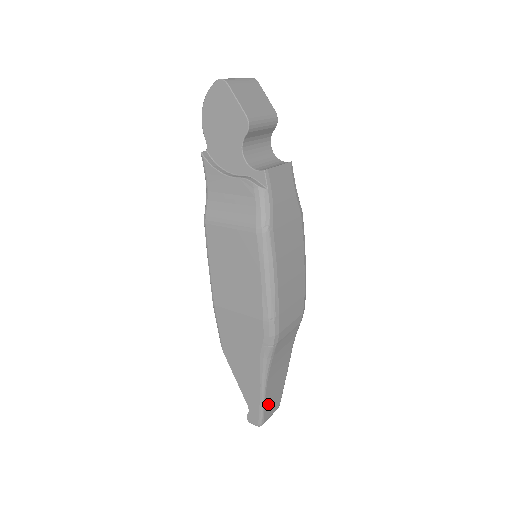
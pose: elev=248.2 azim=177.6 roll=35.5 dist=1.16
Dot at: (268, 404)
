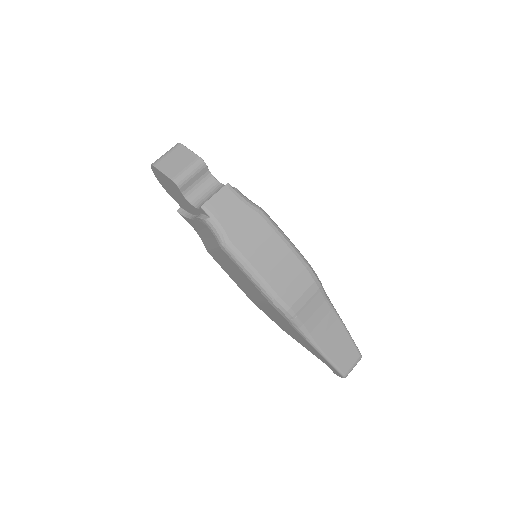
Dot at: (338, 359)
